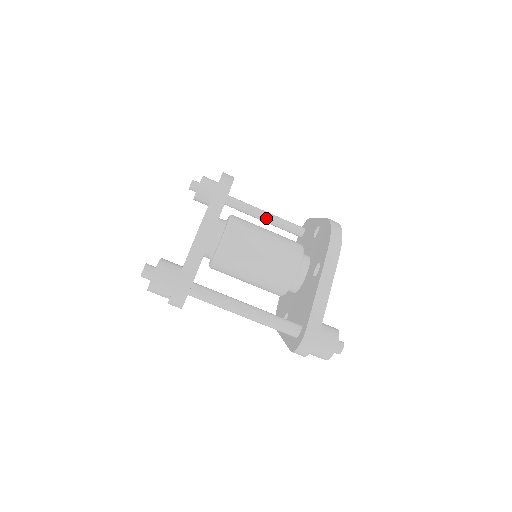
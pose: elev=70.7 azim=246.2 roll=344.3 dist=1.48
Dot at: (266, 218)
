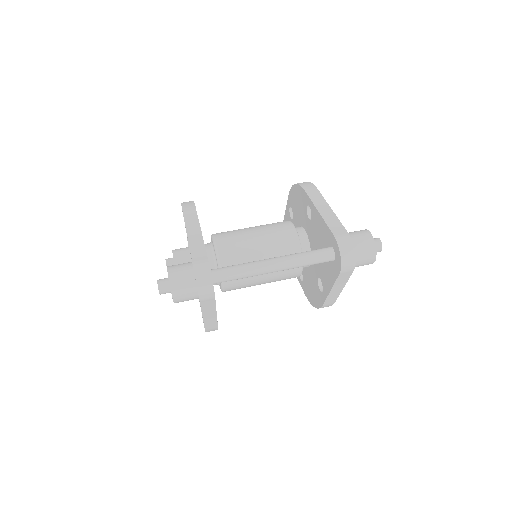
Dot at: occluded
